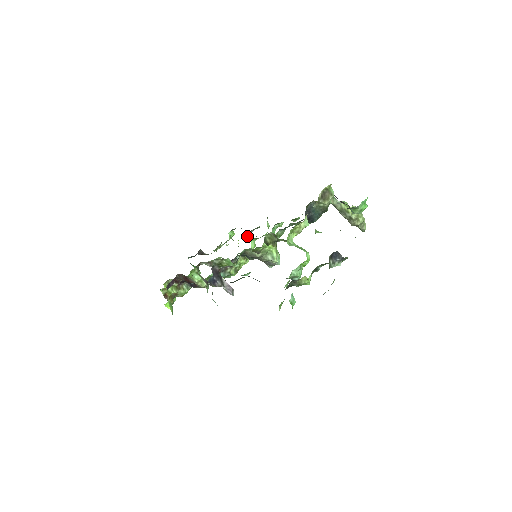
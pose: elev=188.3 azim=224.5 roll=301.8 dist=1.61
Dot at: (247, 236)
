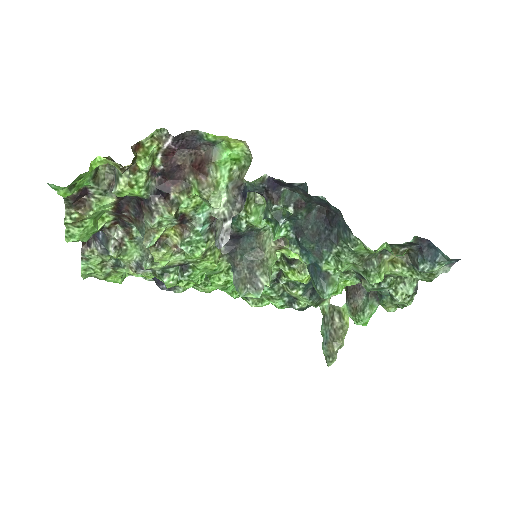
Dot at: occluded
